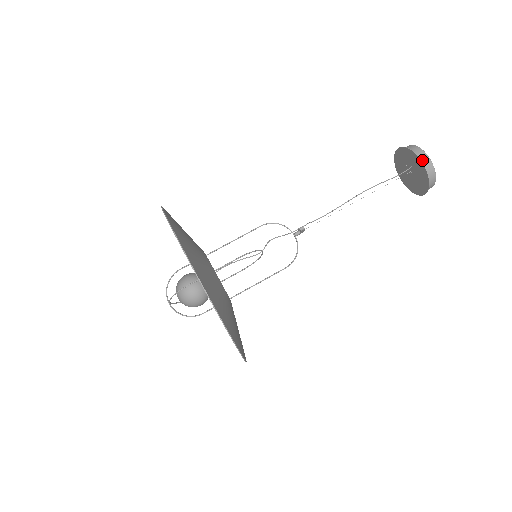
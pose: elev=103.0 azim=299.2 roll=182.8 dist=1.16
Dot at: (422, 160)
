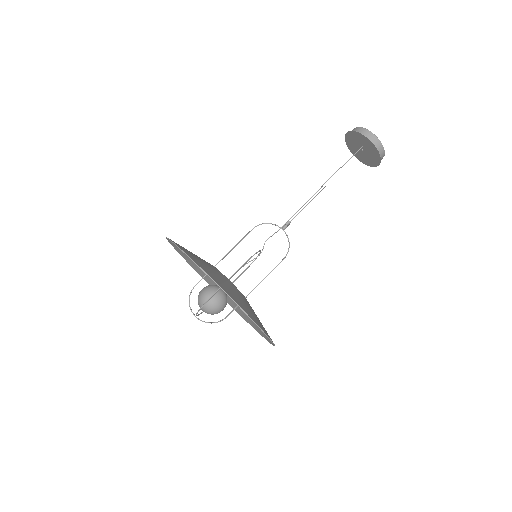
Dot at: (371, 139)
